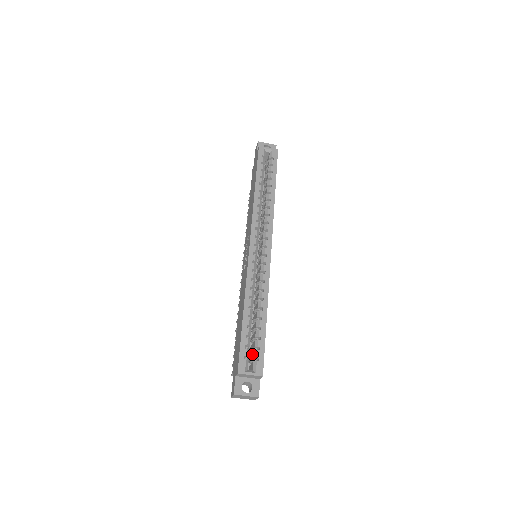
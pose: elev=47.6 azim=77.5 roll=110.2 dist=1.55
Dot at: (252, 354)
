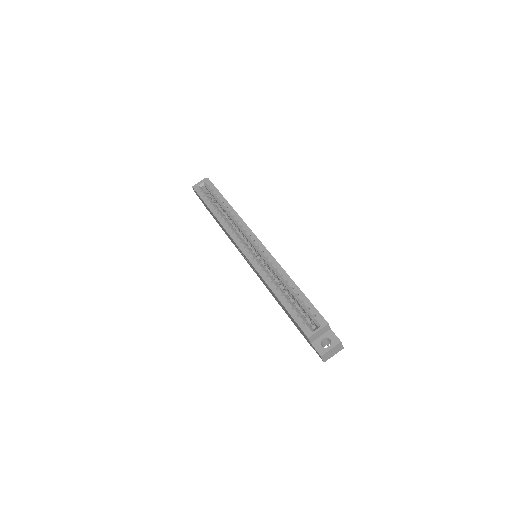
Dot at: (309, 318)
